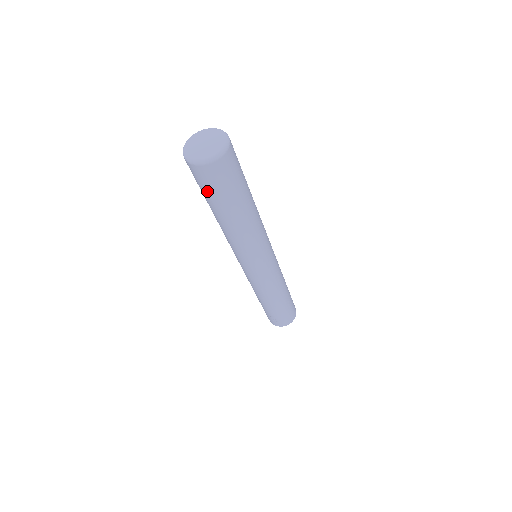
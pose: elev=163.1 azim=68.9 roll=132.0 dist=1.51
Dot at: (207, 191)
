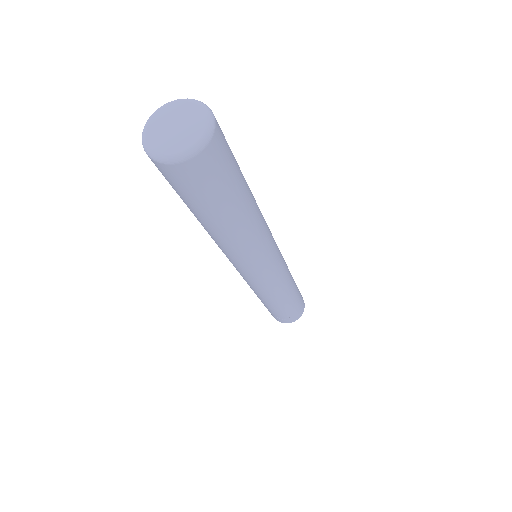
Dot at: (189, 196)
